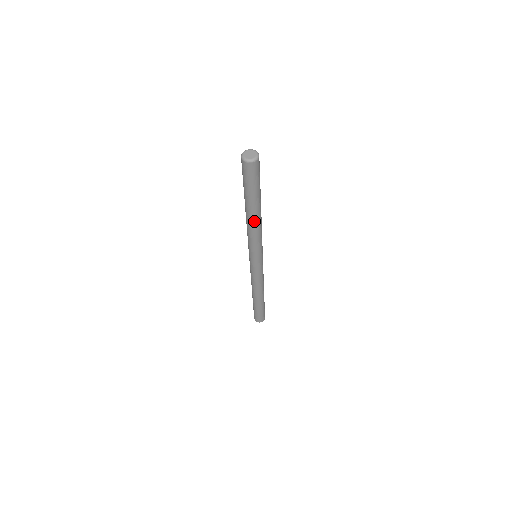
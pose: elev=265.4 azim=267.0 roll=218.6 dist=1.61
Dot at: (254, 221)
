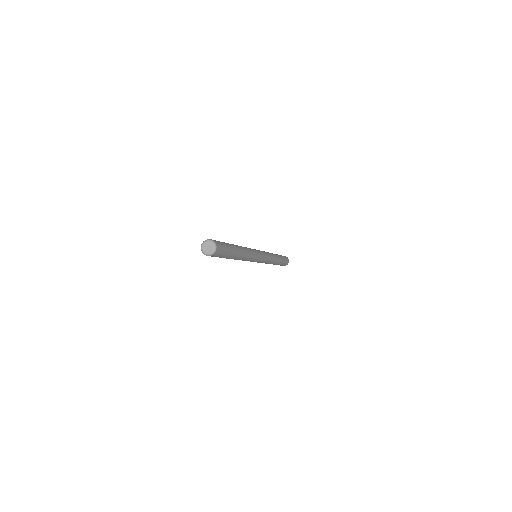
Dot at: (239, 259)
